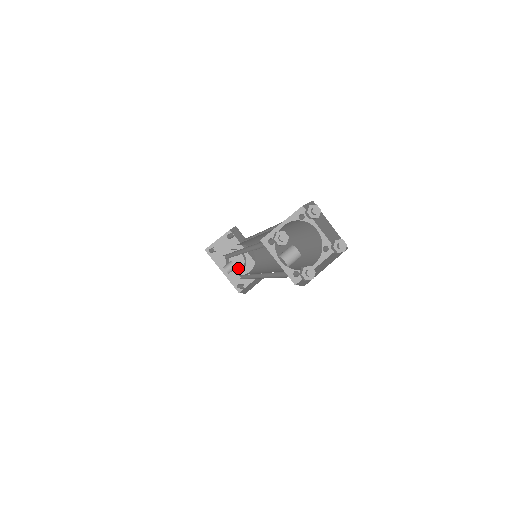
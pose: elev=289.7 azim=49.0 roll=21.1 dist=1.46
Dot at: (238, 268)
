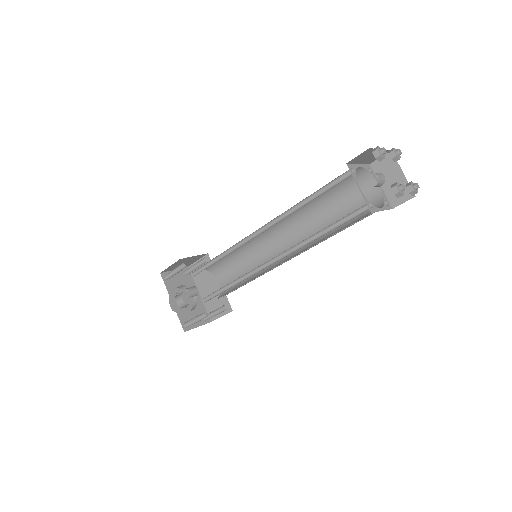
Dot at: (185, 310)
